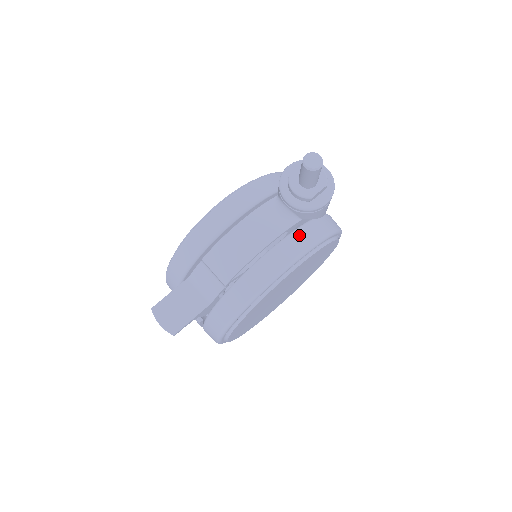
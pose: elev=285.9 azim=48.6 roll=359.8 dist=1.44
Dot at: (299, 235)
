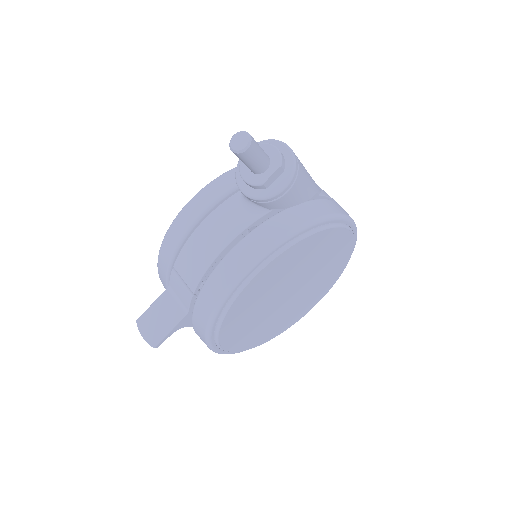
Dot at: (264, 229)
